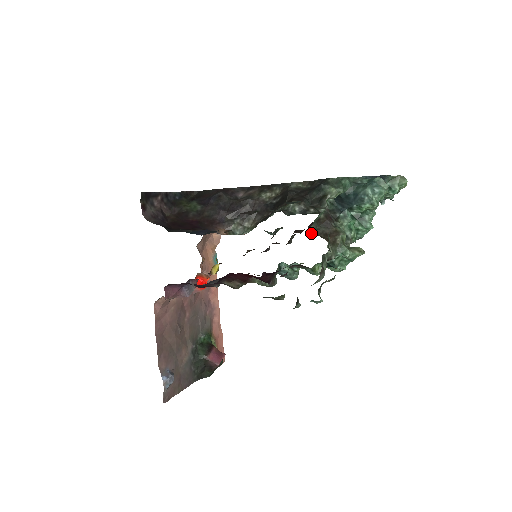
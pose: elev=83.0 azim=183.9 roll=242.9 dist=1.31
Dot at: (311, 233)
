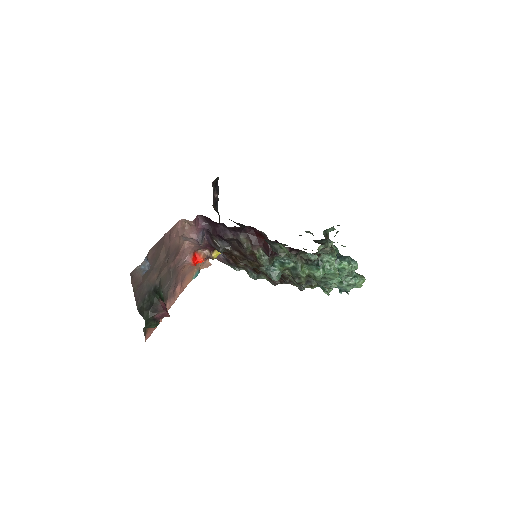
Dot at: occluded
